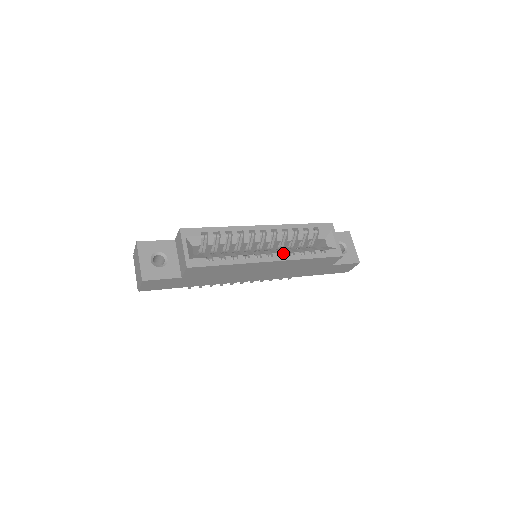
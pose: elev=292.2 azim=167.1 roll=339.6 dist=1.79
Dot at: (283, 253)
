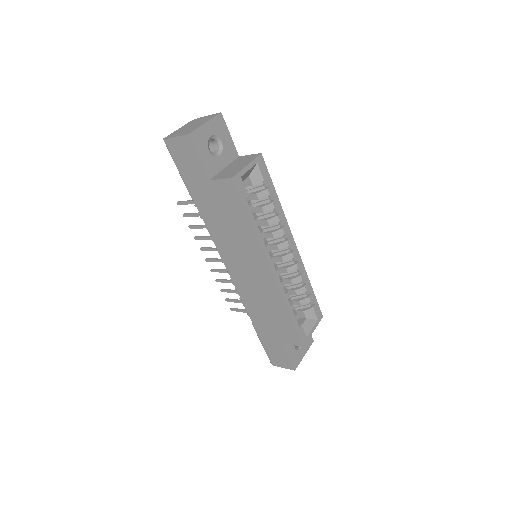
Dot at: occluded
